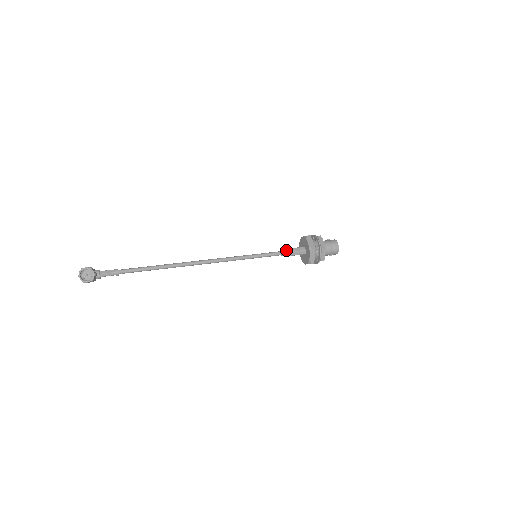
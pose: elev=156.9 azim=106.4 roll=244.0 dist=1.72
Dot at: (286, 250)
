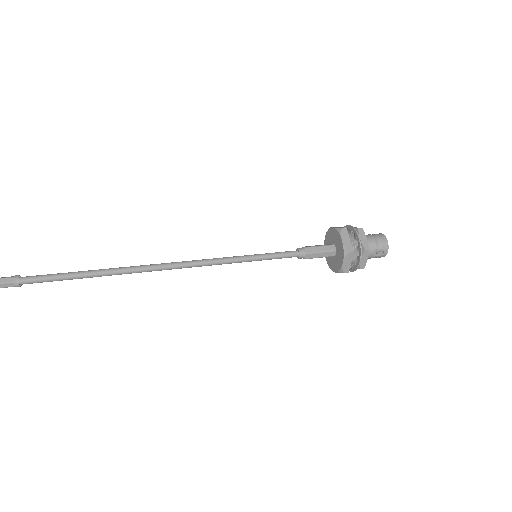
Dot at: (303, 247)
